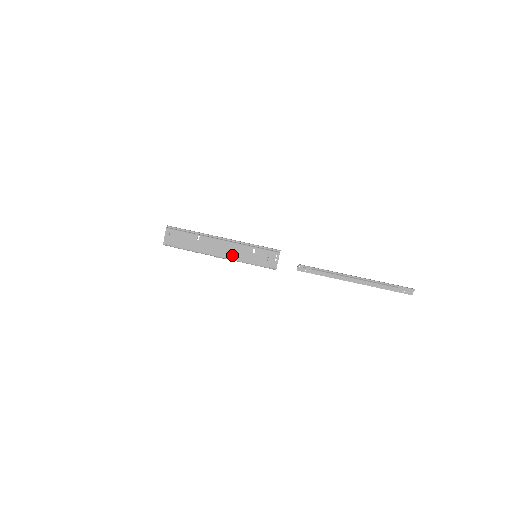
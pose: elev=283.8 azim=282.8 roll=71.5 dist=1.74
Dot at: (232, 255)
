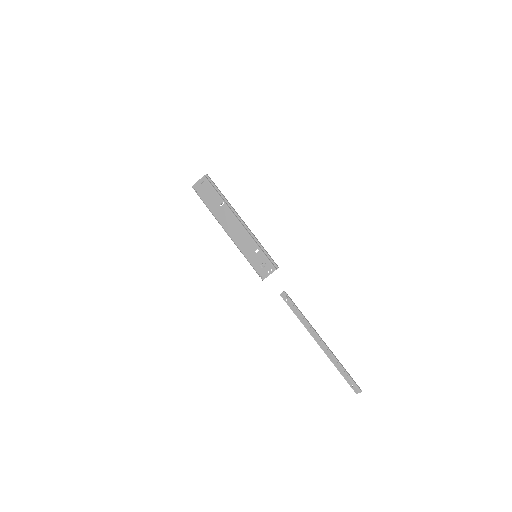
Dot at: (238, 240)
